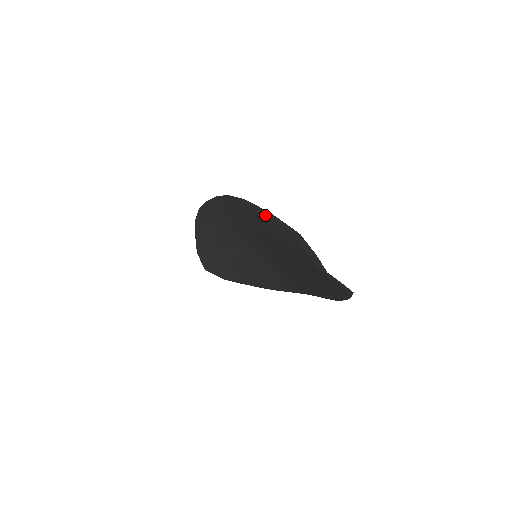
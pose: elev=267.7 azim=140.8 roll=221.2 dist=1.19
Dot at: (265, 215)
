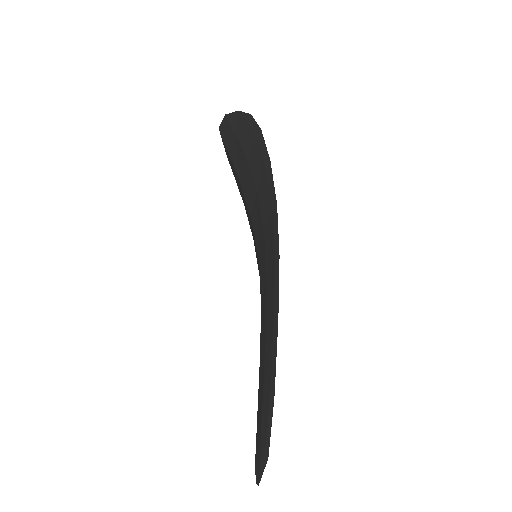
Dot at: (272, 376)
